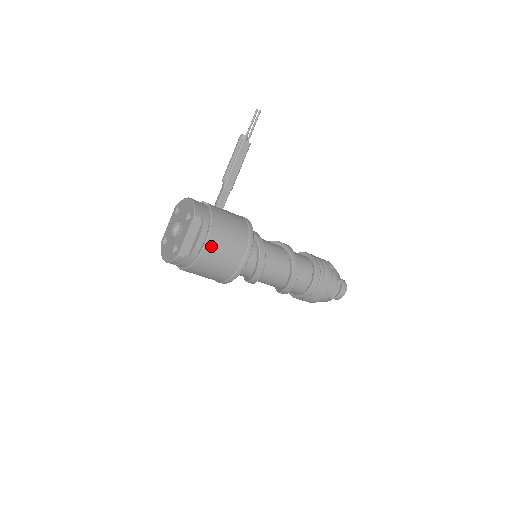
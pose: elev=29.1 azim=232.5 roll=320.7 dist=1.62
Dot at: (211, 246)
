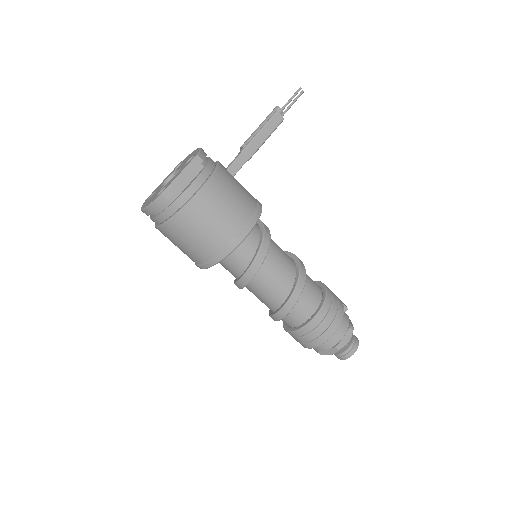
Dot at: (206, 196)
